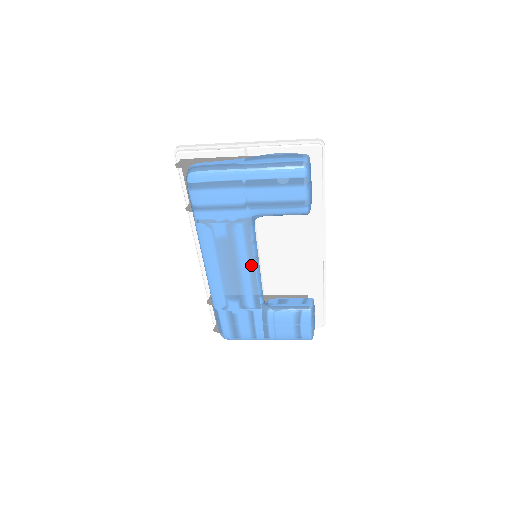
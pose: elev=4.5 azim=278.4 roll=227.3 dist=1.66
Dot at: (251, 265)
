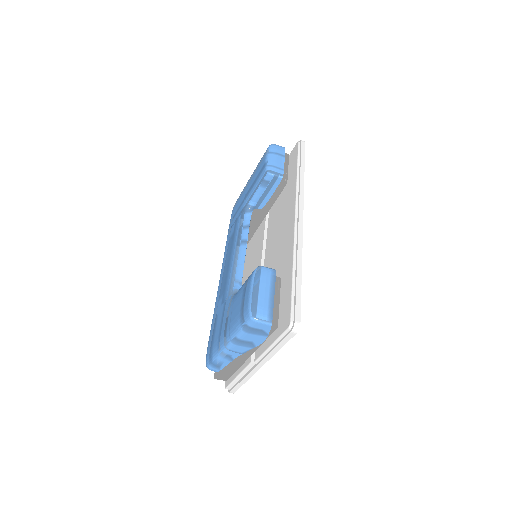
Dot at: (237, 248)
